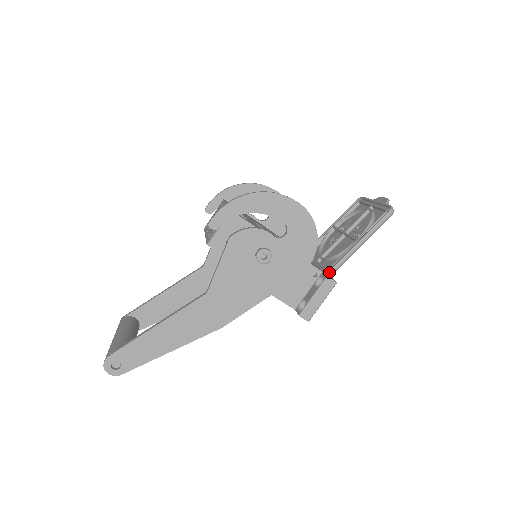
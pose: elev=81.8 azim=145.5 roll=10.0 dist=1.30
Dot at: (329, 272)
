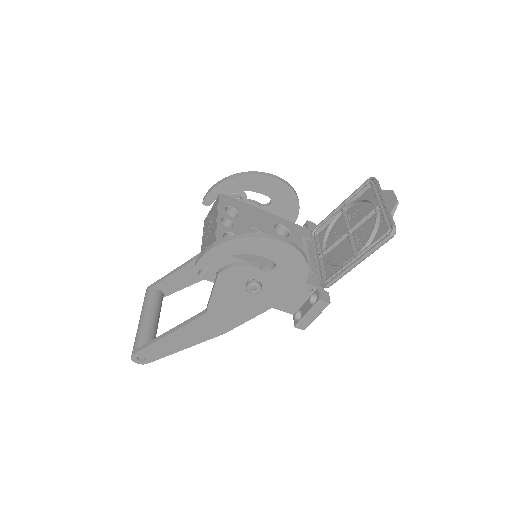
Dot at: (325, 287)
